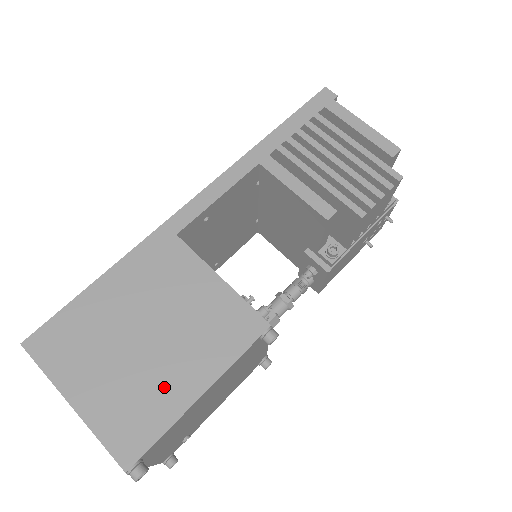
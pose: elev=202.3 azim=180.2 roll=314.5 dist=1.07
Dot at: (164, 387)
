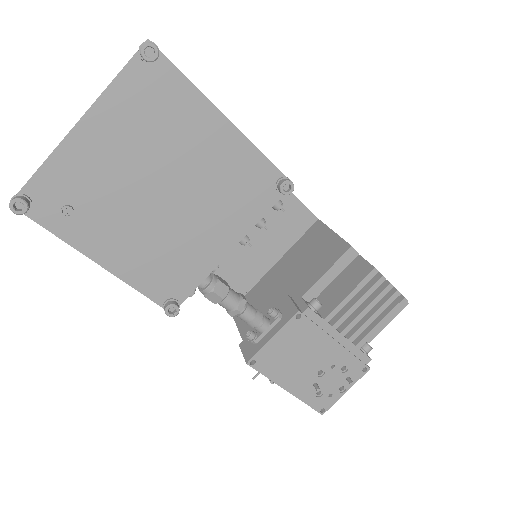
Dot at: occluded
